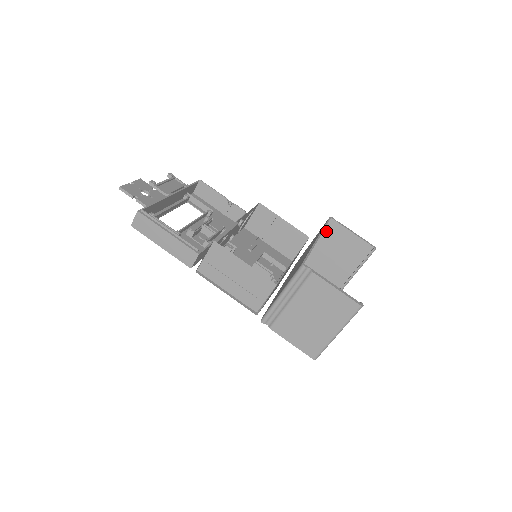
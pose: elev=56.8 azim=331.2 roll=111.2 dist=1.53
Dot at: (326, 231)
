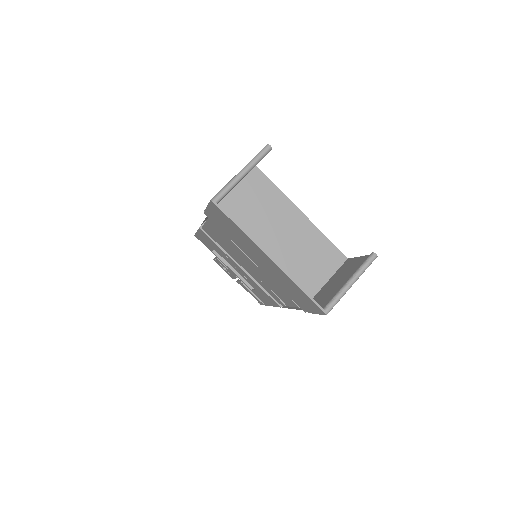
Dot at: (340, 270)
